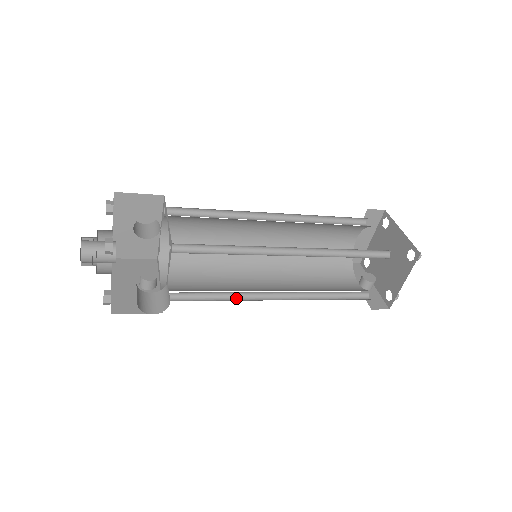
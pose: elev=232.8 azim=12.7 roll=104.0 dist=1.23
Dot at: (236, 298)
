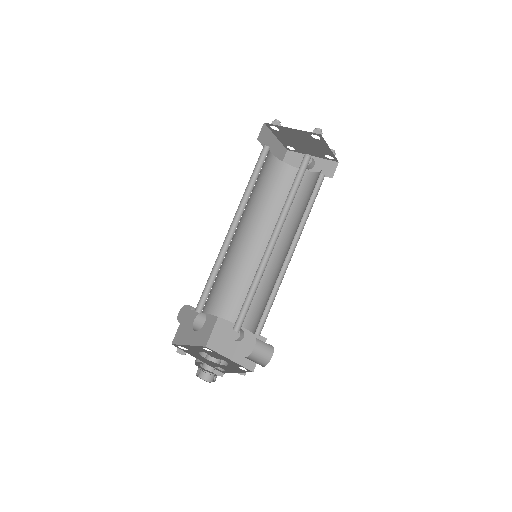
Dot at: (278, 283)
